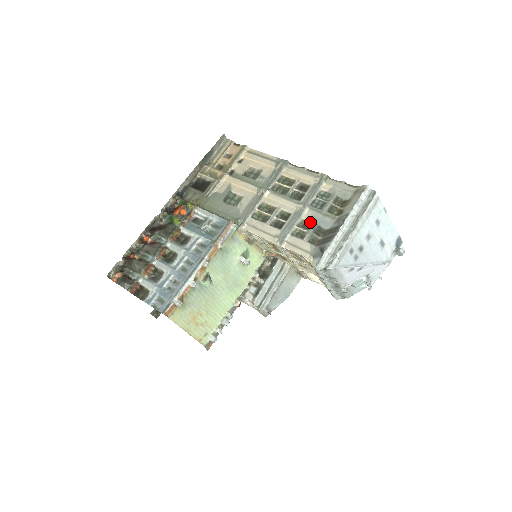
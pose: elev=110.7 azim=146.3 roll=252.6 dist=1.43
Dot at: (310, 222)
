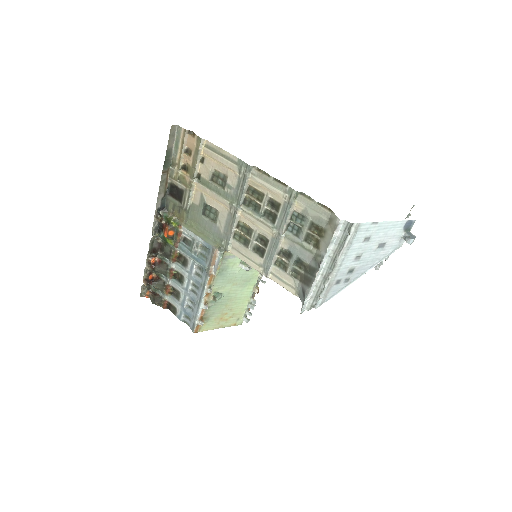
Dot at: (289, 252)
